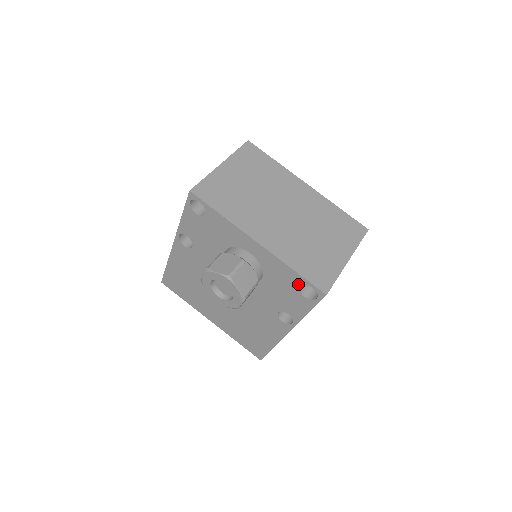
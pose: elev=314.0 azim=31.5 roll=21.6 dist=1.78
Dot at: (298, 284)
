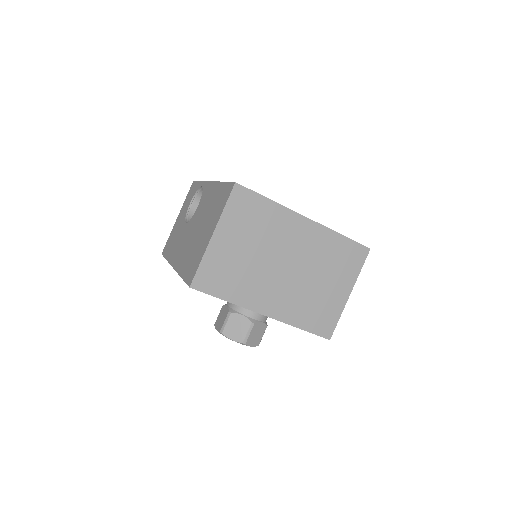
Dot at: occluded
